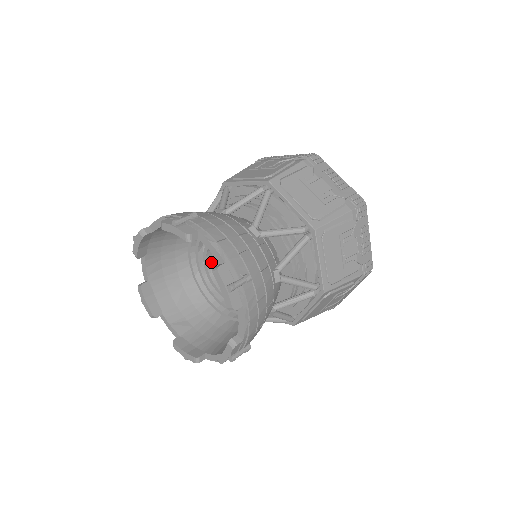
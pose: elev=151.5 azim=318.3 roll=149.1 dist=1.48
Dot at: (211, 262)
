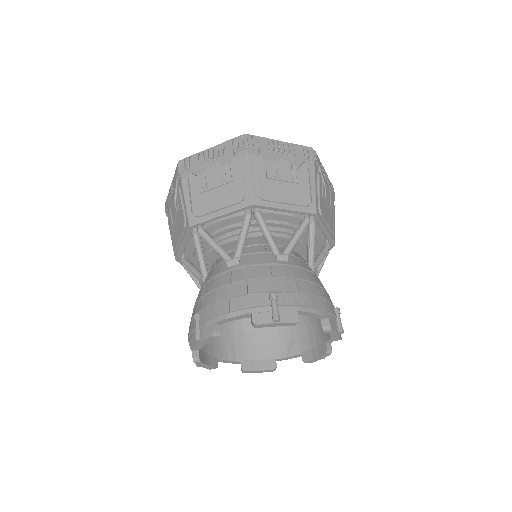
Dot at: occluded
